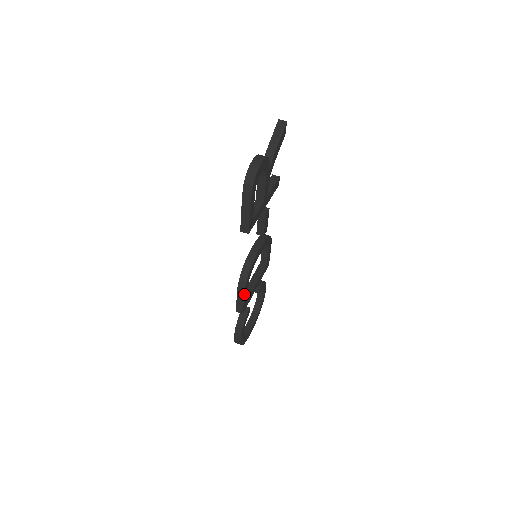
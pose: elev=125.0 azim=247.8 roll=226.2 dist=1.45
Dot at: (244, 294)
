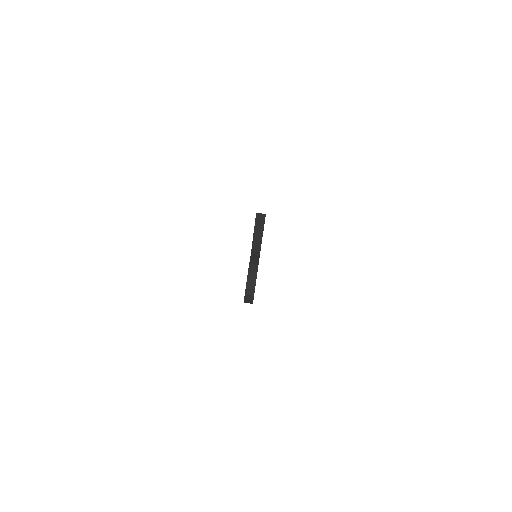
Dot at: occluded
